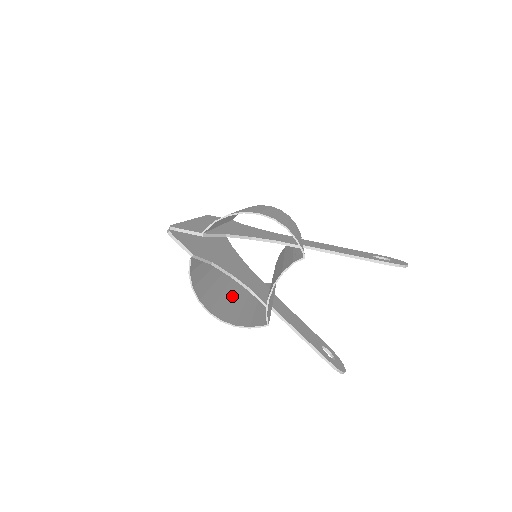
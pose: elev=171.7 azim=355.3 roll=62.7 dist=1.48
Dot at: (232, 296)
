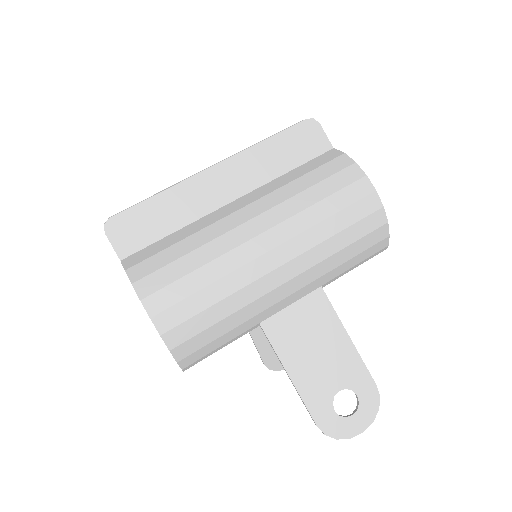
Dot at: occluded
